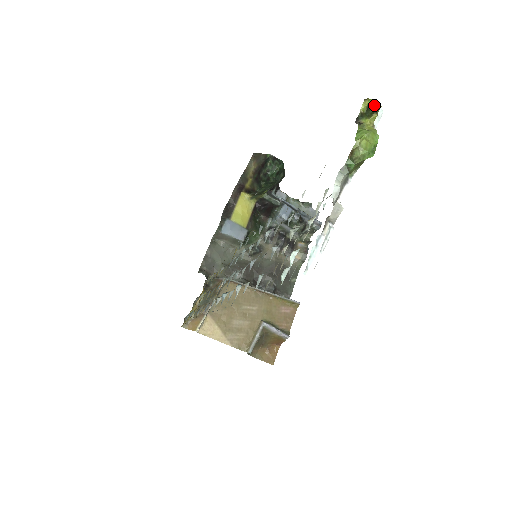
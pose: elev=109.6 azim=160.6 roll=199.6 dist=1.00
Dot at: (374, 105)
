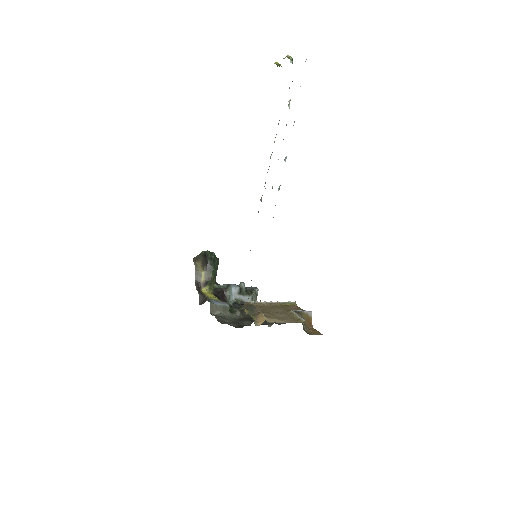
Dot at: (278, 63)
